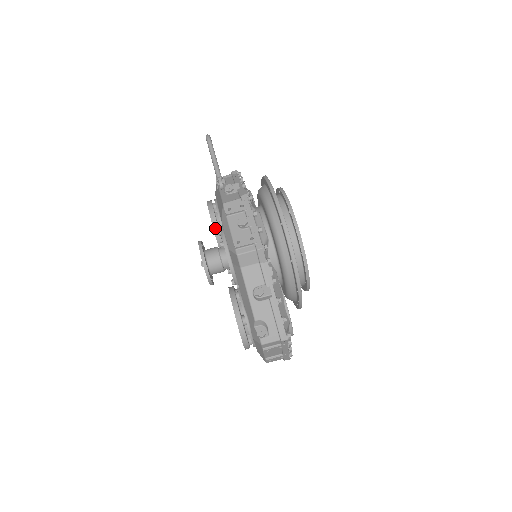
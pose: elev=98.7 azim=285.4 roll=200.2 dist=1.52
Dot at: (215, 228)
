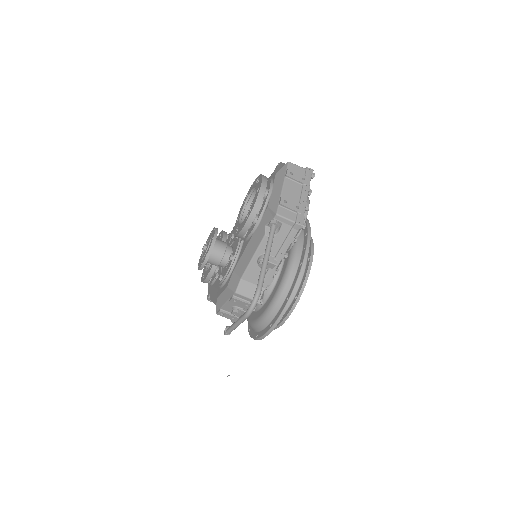
Dot at: occluded
